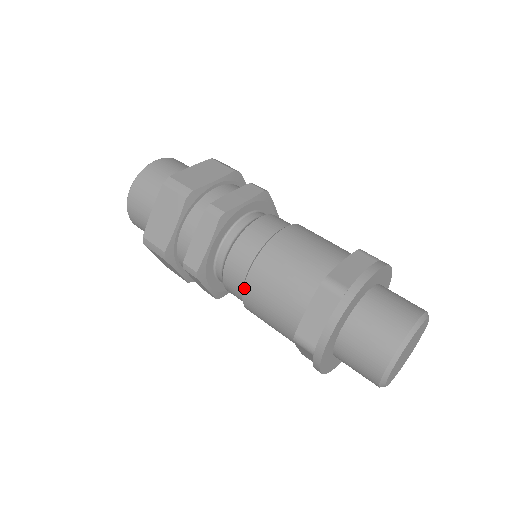
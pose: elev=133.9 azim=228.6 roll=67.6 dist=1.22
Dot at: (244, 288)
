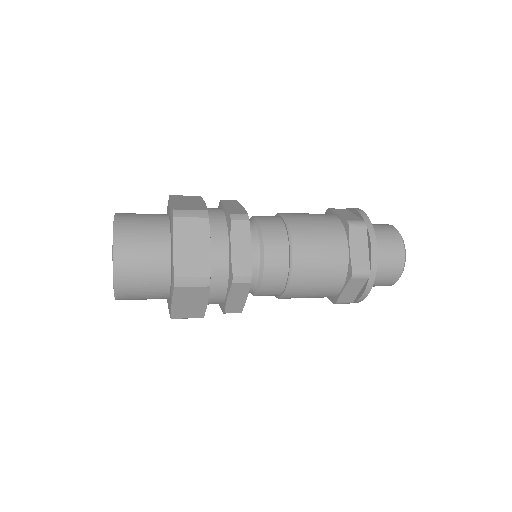
Dot at: (288, 222)
